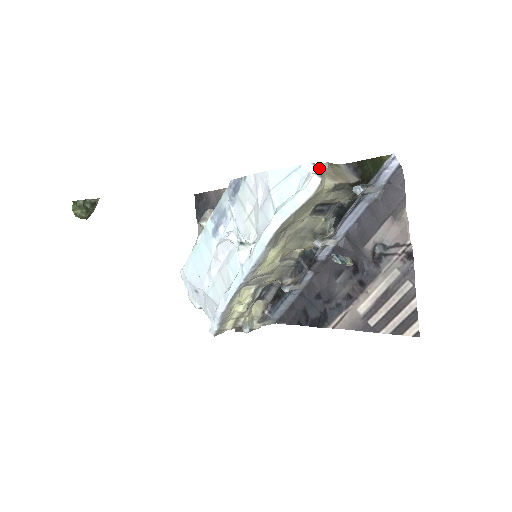
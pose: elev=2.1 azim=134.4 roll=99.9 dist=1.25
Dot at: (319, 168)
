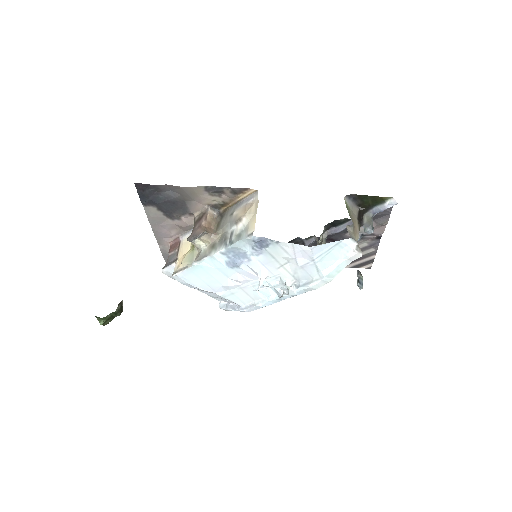
Dot at: (355, 239)
